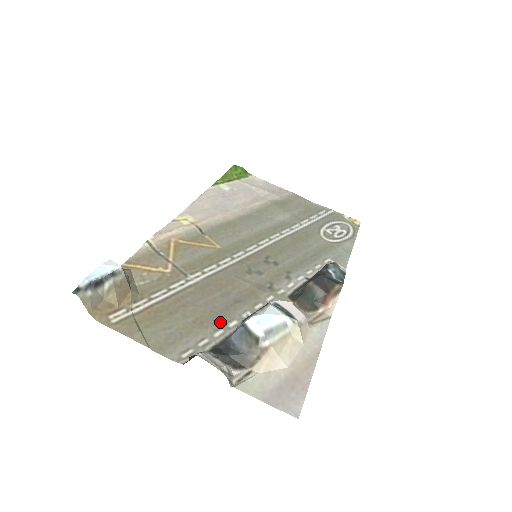
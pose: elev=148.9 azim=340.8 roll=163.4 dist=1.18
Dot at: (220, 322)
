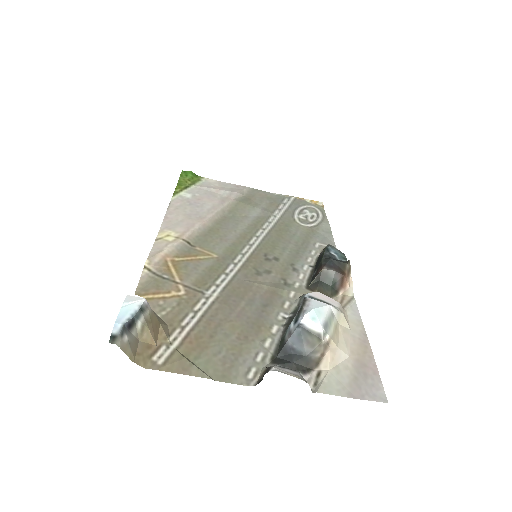
Dot at: (262, 331)
